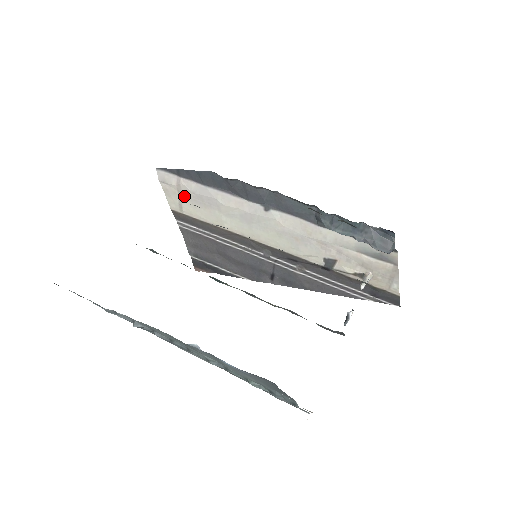
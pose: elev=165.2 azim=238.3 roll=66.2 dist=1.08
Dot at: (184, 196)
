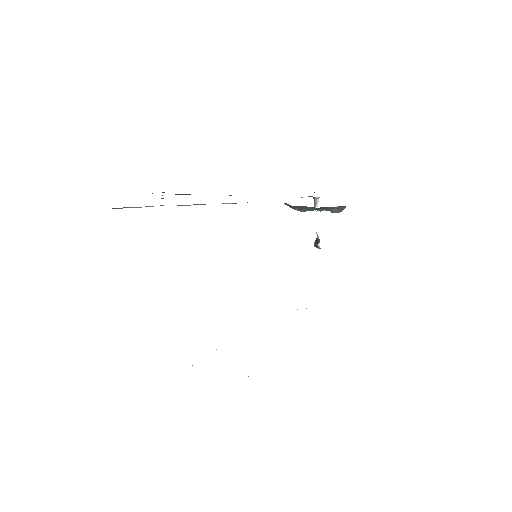
Dot at: occluded
